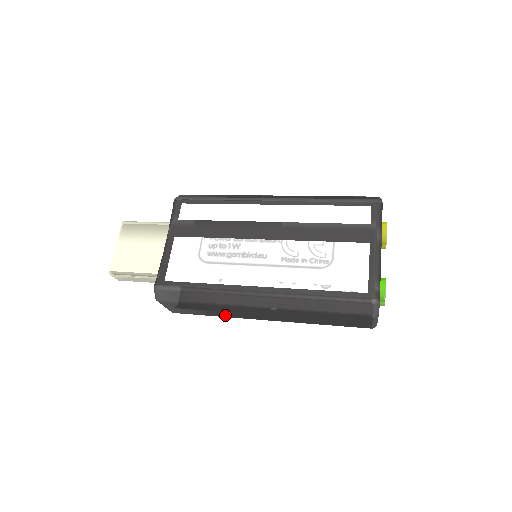
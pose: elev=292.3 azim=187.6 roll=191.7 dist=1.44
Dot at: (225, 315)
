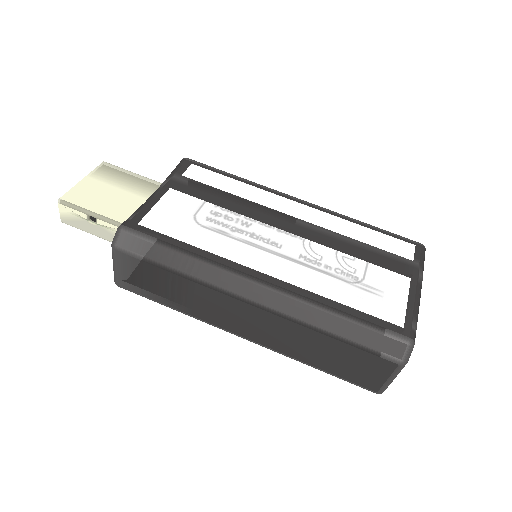
Dot at: (189, 309)
